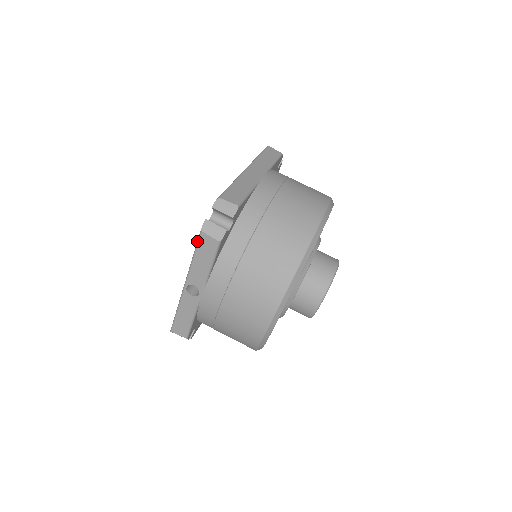
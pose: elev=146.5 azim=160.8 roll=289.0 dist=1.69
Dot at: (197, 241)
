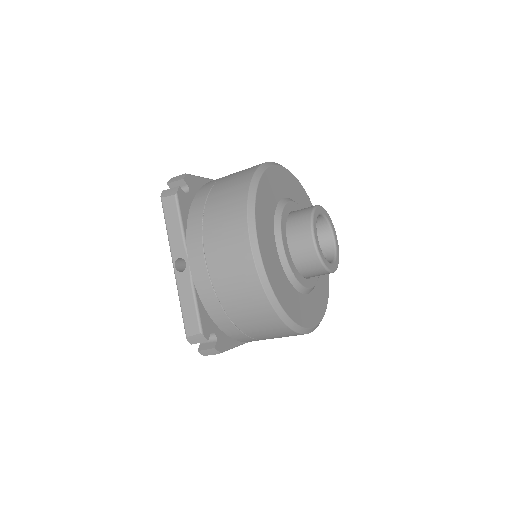
Dot at: (163, 211)
